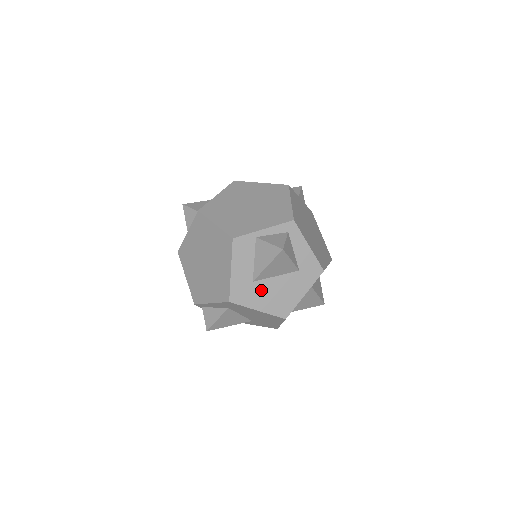
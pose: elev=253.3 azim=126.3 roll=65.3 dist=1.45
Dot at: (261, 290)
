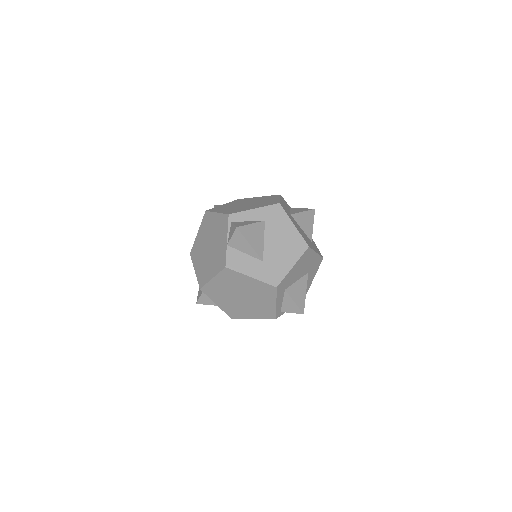
Dot at: (295, 222)
